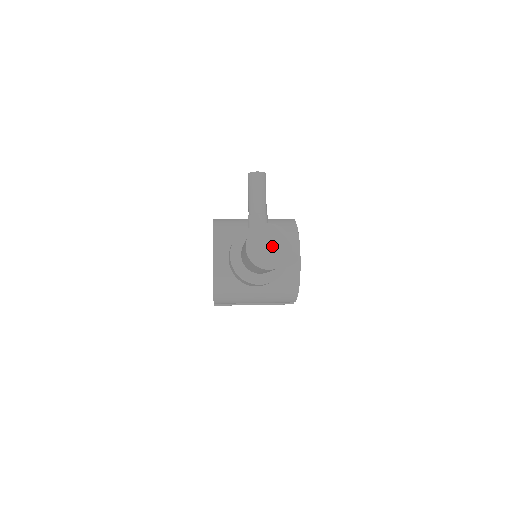
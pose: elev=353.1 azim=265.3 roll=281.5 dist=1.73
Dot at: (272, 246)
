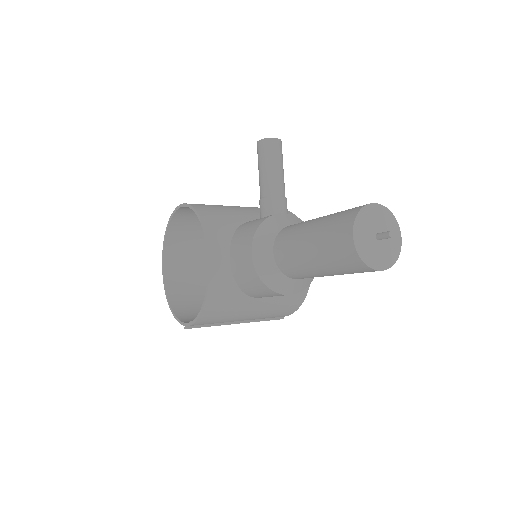
Dot at: occluded
